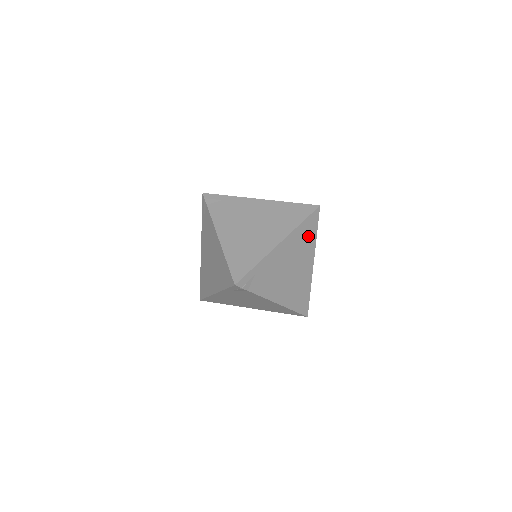
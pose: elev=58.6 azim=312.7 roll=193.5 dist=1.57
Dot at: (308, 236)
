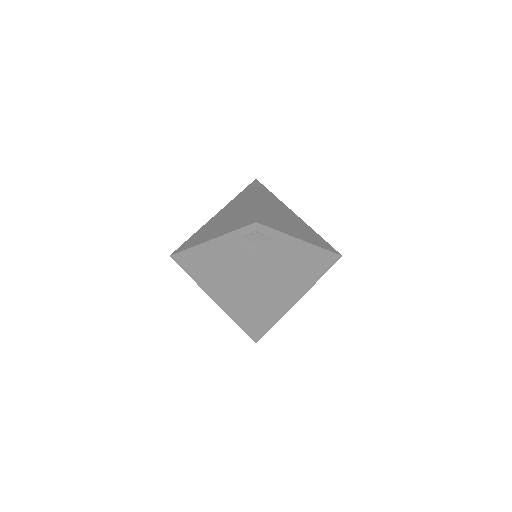
Dot at: occluded
